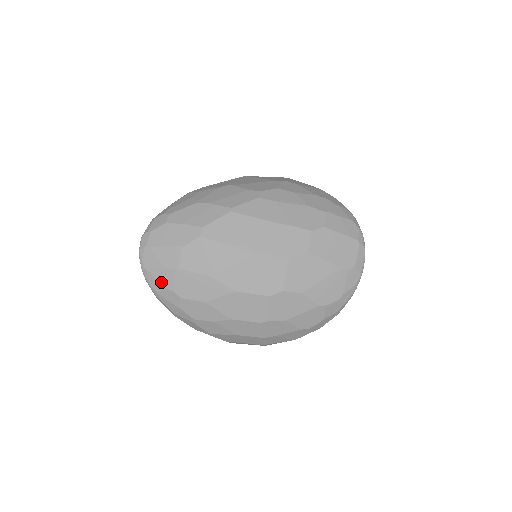
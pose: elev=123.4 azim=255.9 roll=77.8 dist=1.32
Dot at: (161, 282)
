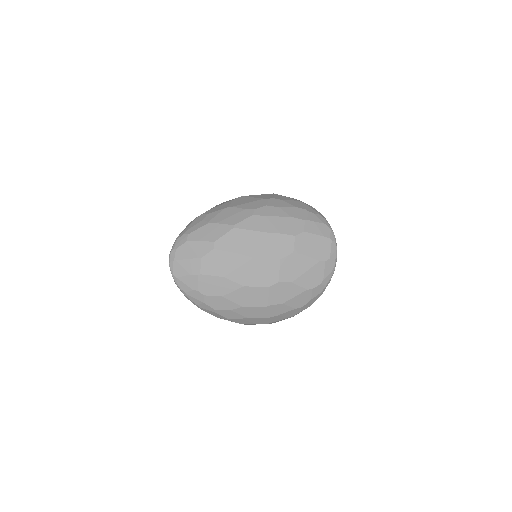
Dot at: (188, 285)
